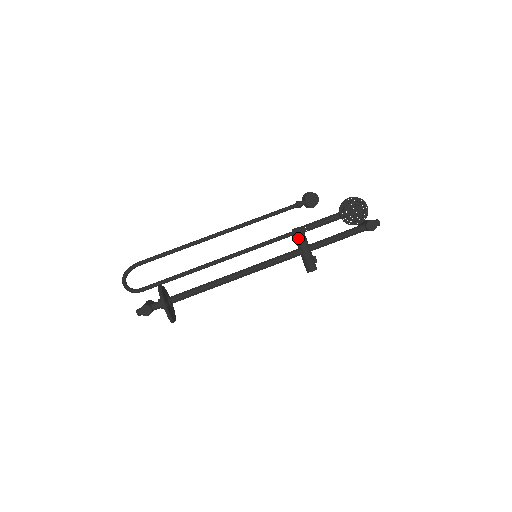
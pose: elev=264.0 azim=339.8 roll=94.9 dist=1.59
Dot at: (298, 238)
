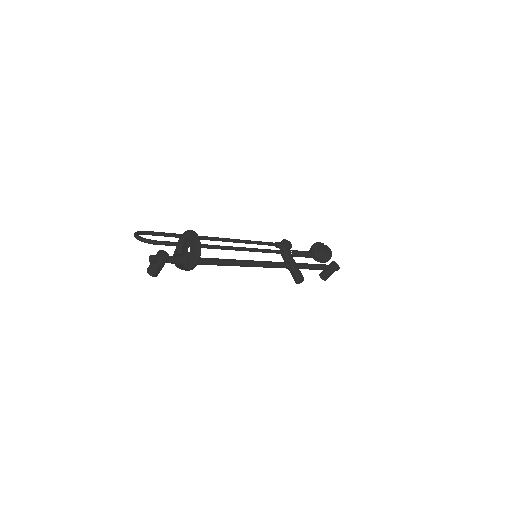
Dot at: (287, 254)
